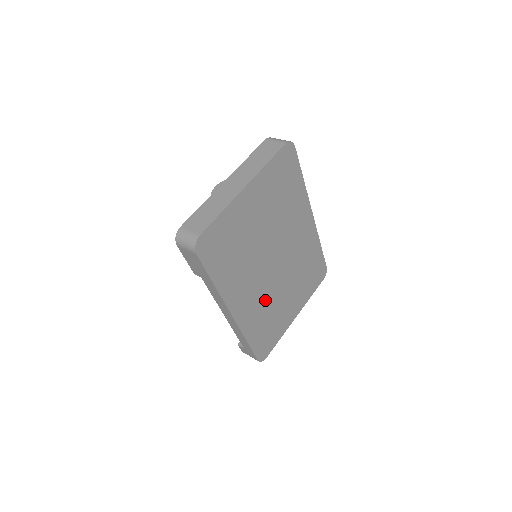
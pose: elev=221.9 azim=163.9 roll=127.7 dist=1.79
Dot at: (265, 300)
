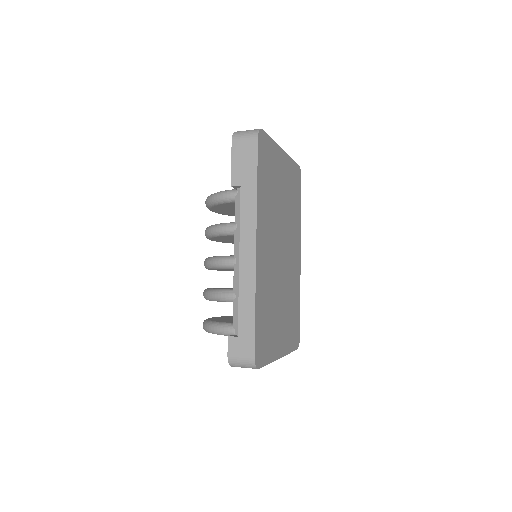
Dot at: (271, 281)
